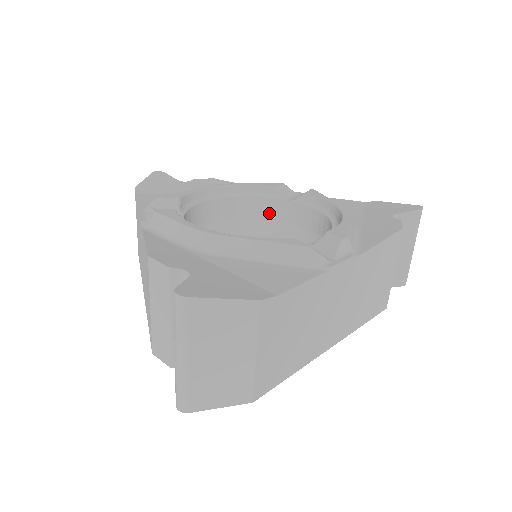
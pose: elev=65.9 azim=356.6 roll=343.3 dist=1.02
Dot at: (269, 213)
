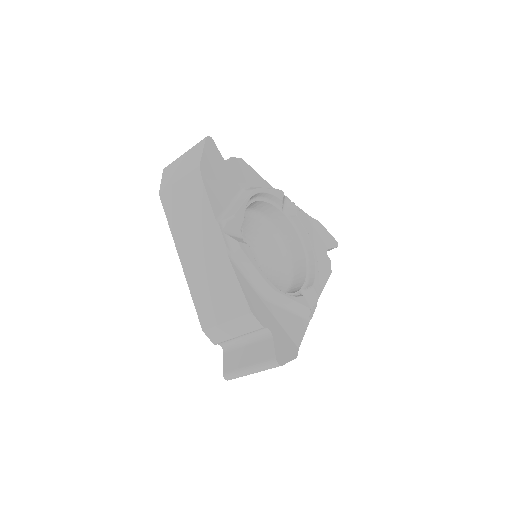
Dot at: (266, 212)
